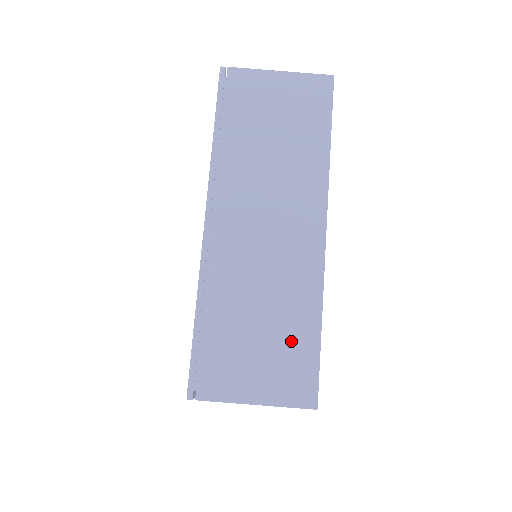
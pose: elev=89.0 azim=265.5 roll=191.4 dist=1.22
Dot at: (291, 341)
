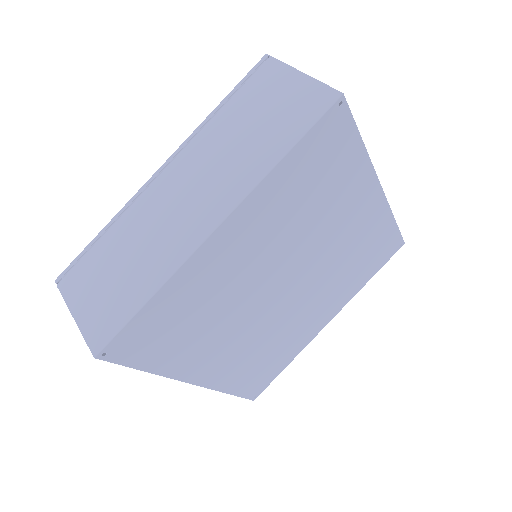
Dot at: occluded
